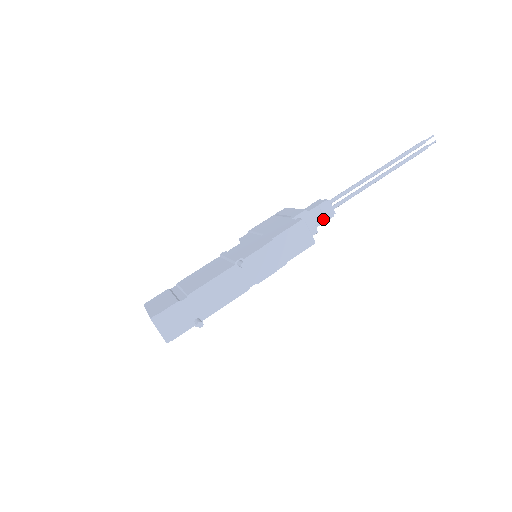
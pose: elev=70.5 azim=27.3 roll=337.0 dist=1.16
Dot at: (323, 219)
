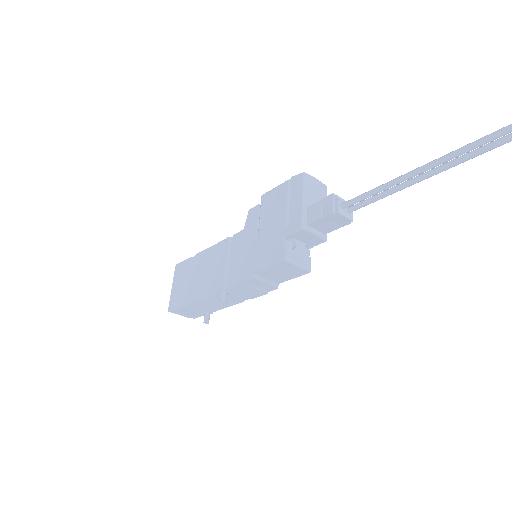
Dot at: (334, 227)
